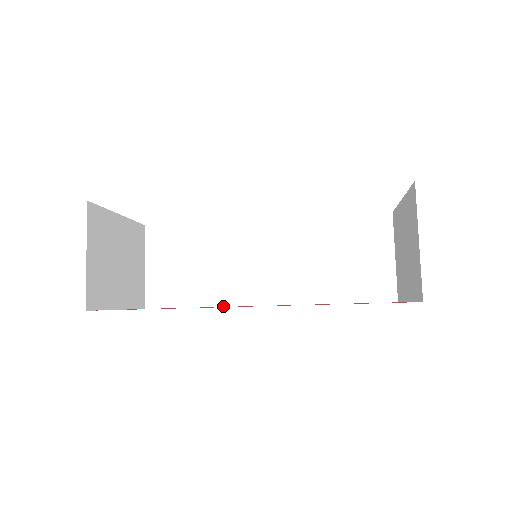
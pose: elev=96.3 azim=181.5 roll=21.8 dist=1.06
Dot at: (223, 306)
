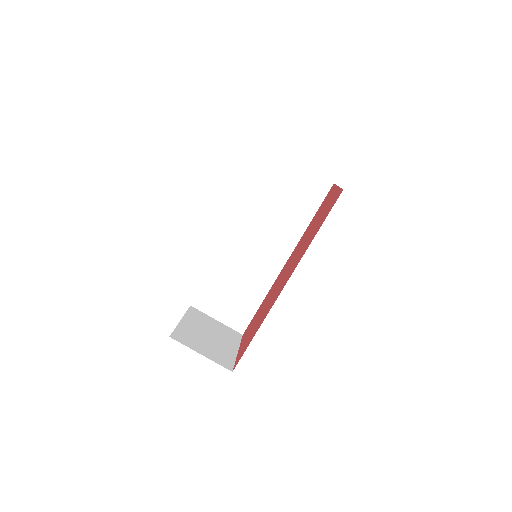
Dot at: (270, 288)
